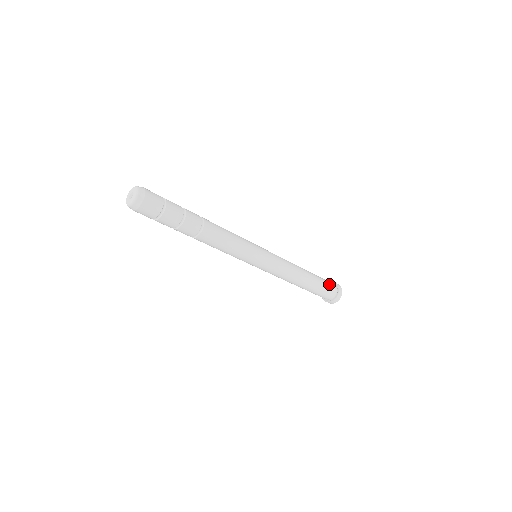
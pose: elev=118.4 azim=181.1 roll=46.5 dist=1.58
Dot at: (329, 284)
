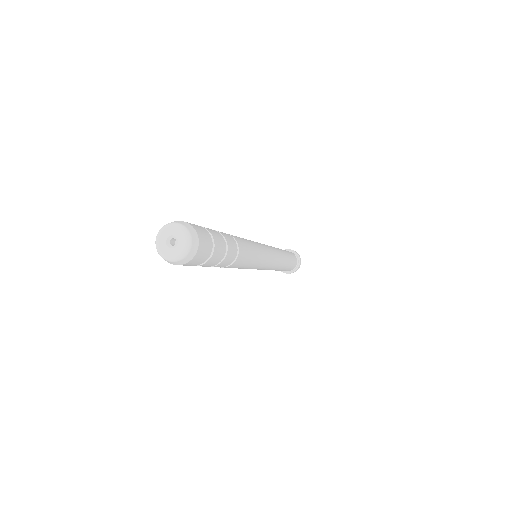
Dot at: (294, 257)
